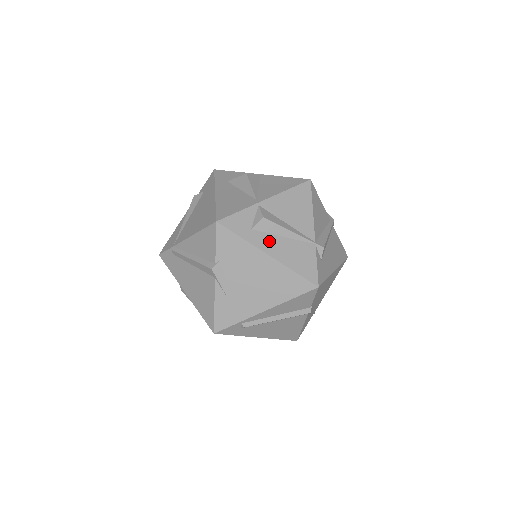
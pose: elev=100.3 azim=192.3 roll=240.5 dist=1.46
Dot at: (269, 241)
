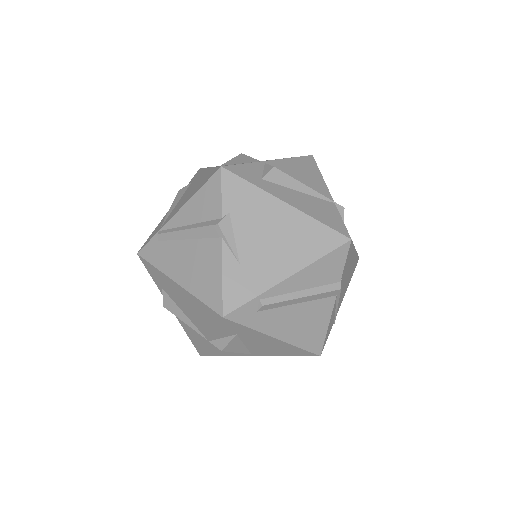
Dot at: (284, 192)
